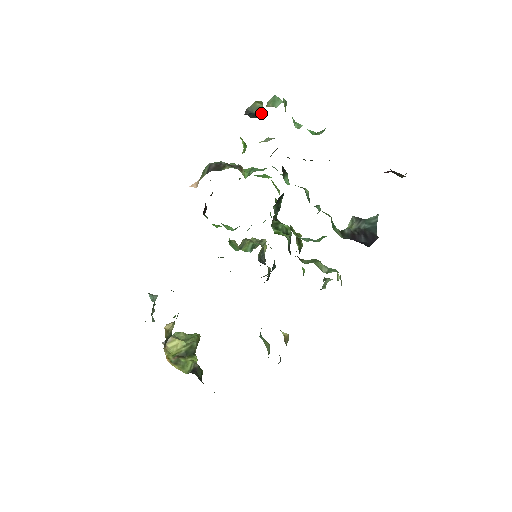
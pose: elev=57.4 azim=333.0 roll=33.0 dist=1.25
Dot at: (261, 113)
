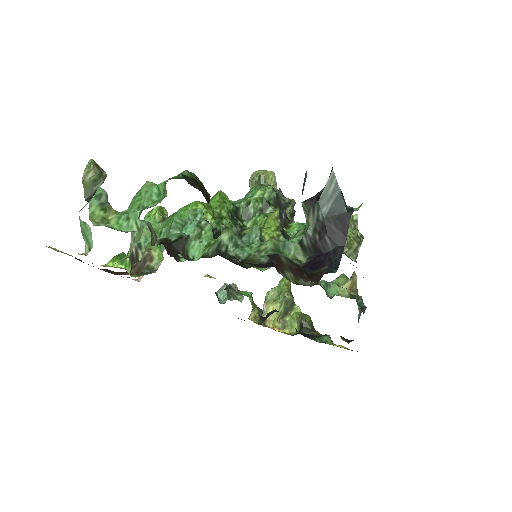
Dot at: (102, 175)
